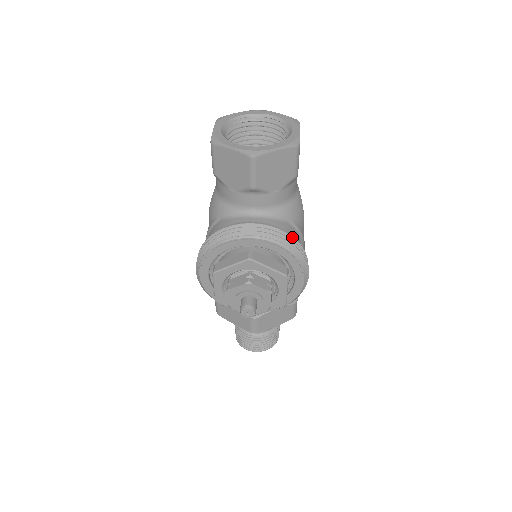
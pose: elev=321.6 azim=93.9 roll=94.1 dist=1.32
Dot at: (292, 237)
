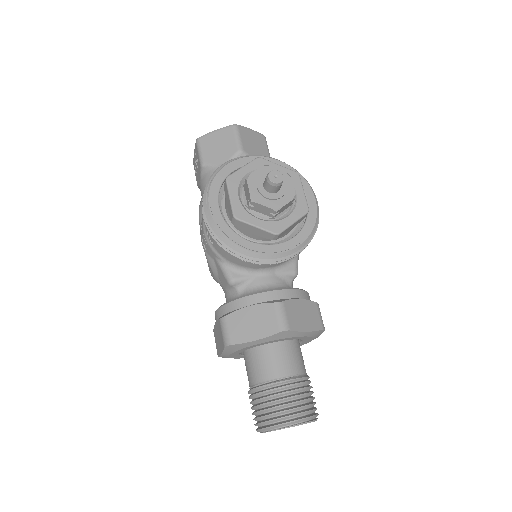
Dot at: occluded
